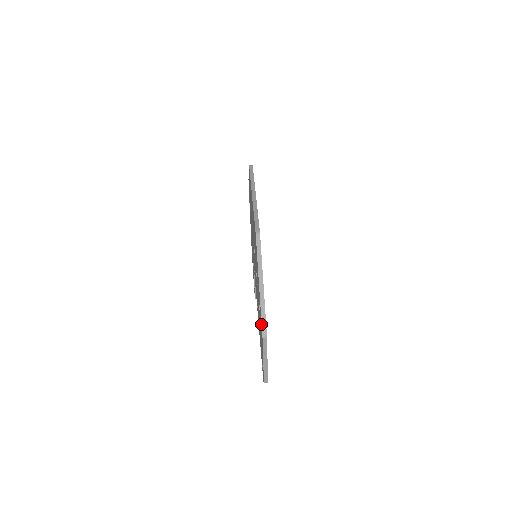
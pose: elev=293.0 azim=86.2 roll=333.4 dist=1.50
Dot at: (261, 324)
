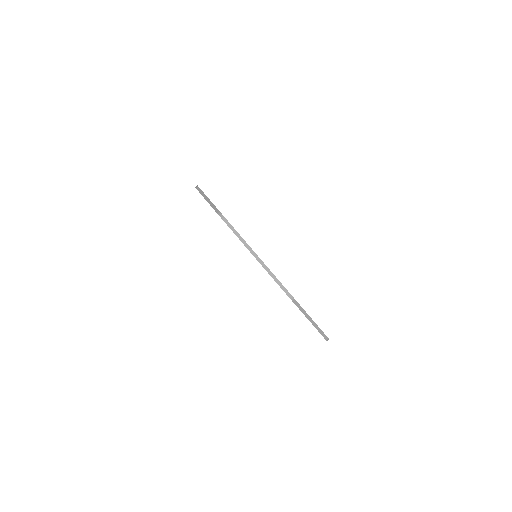
Dot at: occluded
